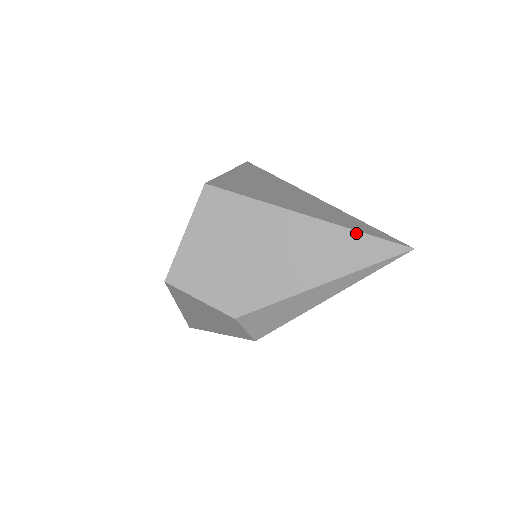
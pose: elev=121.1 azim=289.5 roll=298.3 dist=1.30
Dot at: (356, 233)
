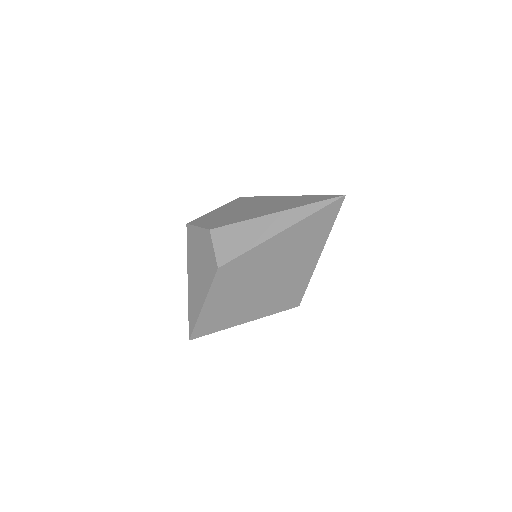
Dot at: (311, 196)
